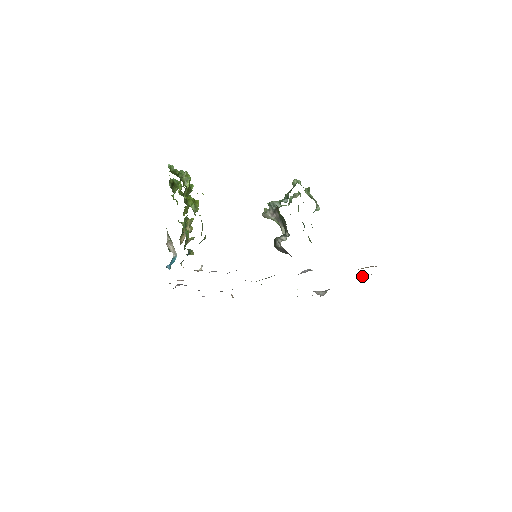
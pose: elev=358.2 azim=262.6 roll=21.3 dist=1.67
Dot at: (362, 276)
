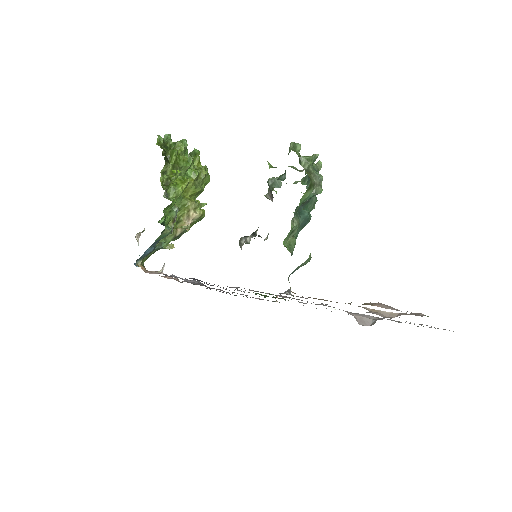
Dot at: occluded
